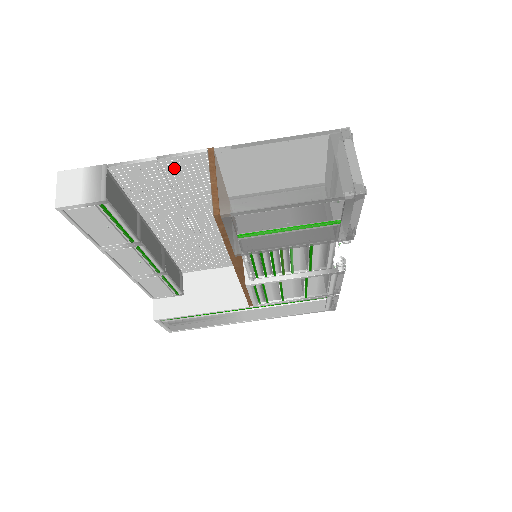
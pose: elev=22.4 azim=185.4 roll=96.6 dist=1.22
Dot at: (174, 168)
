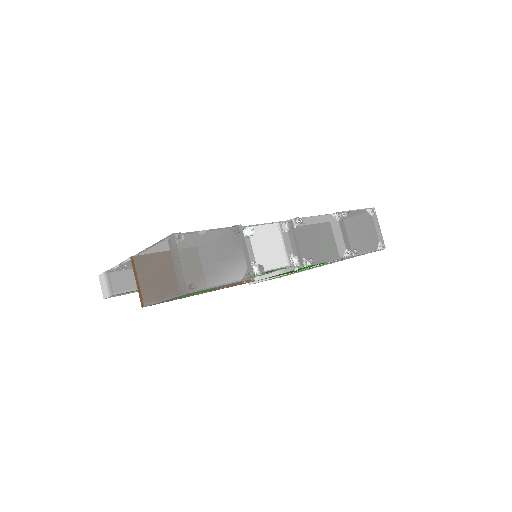
Dot at: occluded
